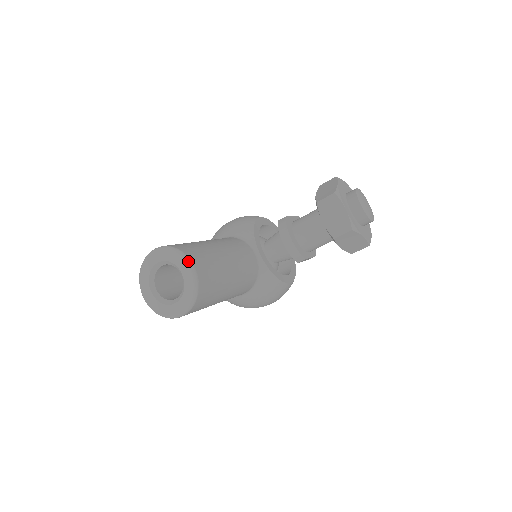
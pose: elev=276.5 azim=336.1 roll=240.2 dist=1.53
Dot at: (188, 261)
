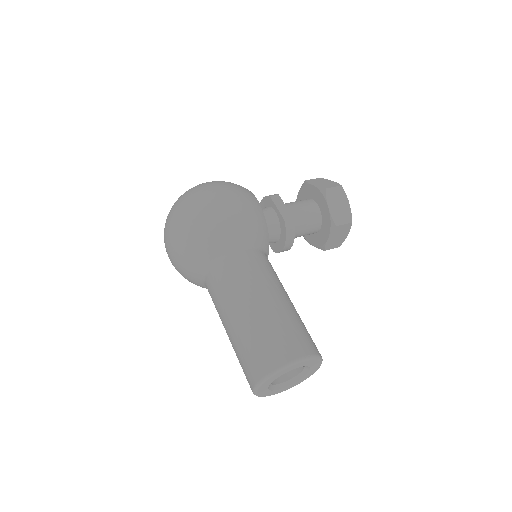
Dot at: occluded
